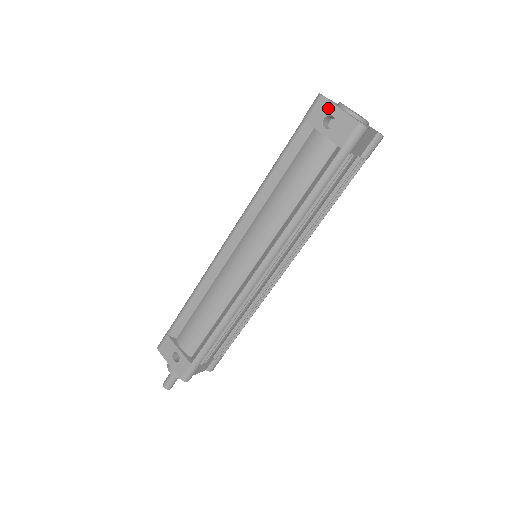
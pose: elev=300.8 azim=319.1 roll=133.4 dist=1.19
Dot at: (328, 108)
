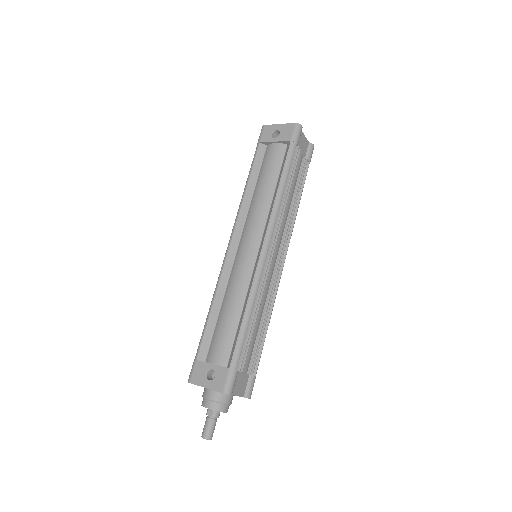
Dot at: (272, 128)
